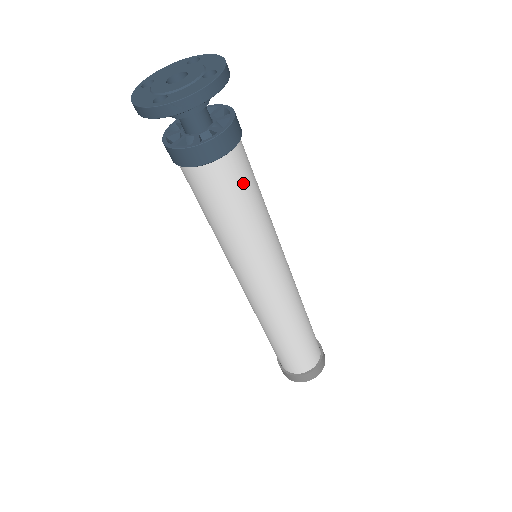
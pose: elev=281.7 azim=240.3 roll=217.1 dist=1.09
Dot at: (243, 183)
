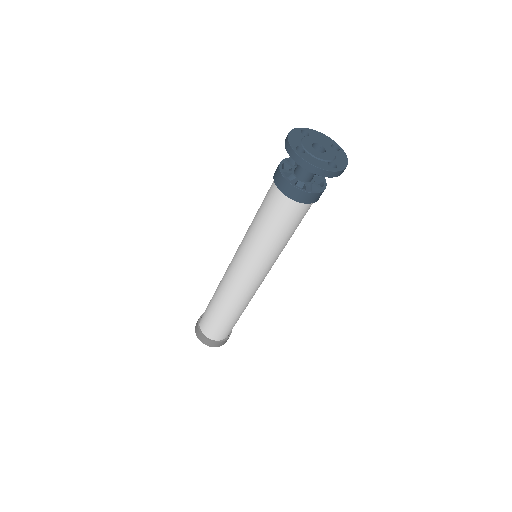
Dot at: occluded
